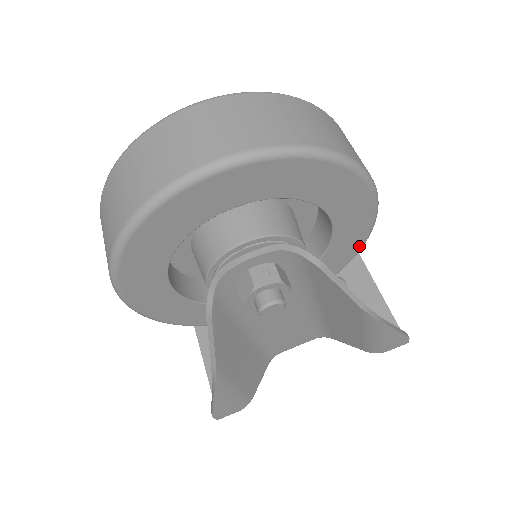
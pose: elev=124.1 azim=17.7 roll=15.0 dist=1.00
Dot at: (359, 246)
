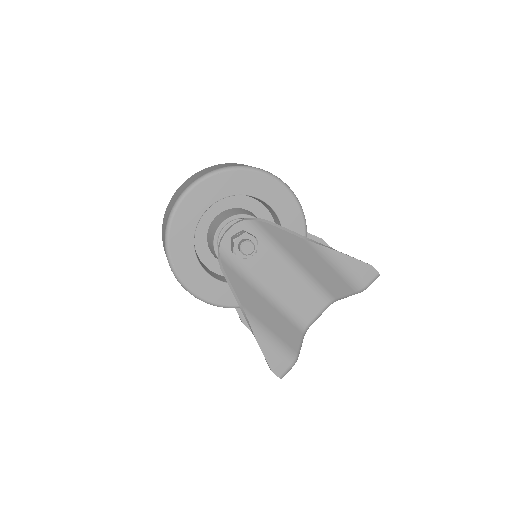
Dot at: (301, 220)
